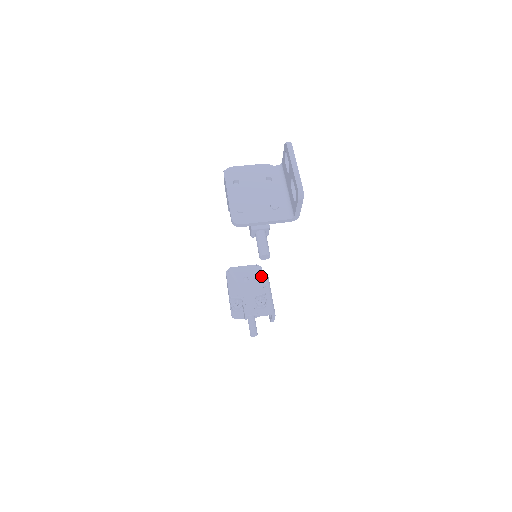
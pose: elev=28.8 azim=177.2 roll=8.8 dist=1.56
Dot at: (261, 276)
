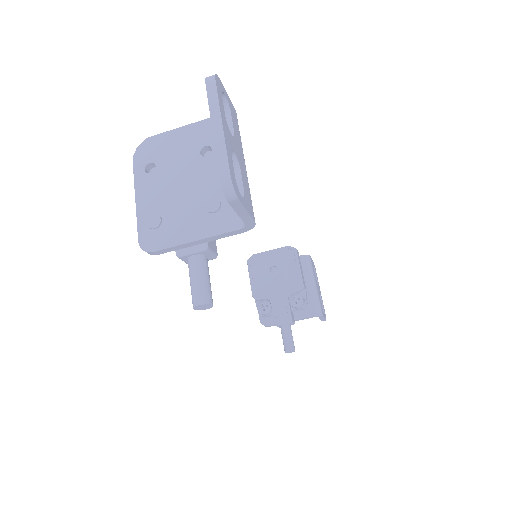
Dot at: (295, 263)
